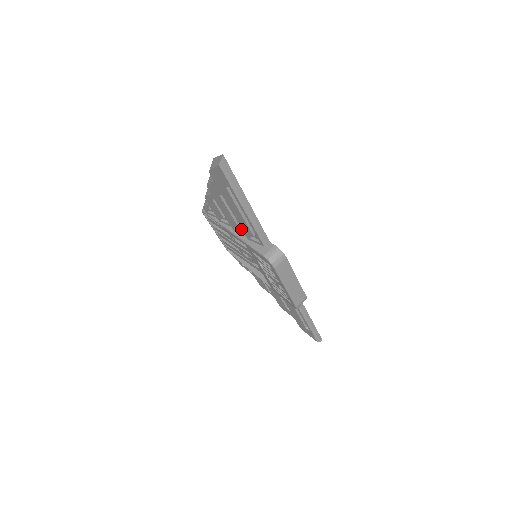
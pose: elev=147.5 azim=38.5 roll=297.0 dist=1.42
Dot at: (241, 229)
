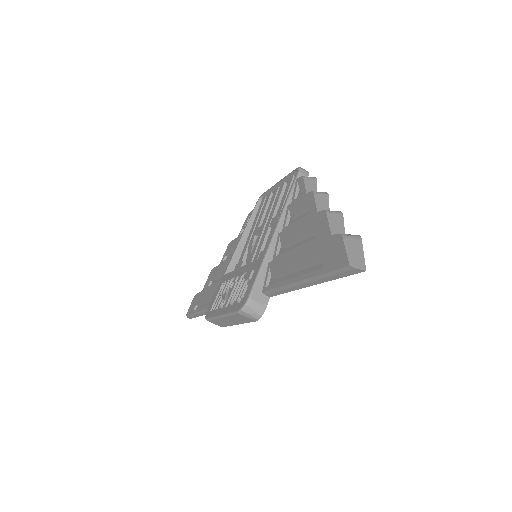
Dot at: (281, 248)
